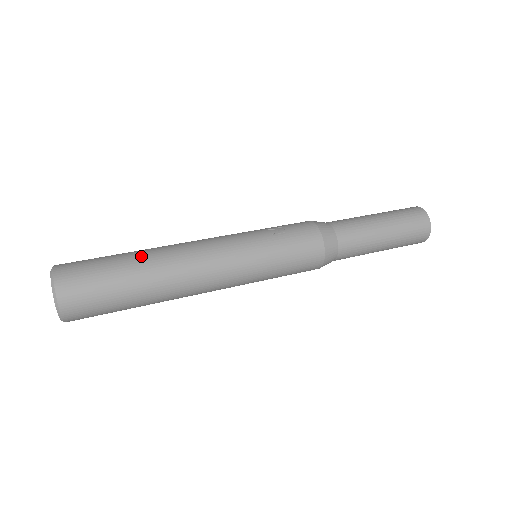
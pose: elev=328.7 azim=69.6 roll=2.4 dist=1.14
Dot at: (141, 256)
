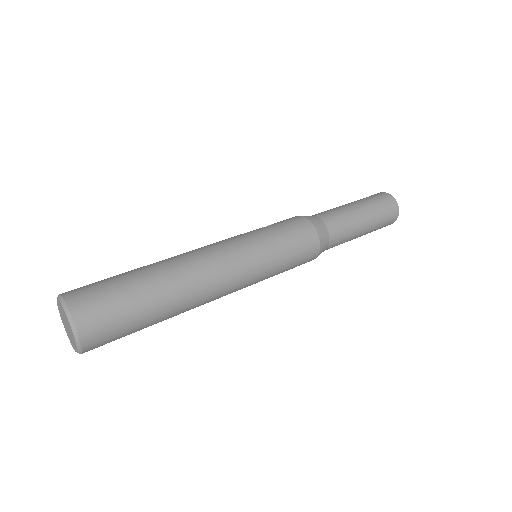
Dot at: (145, 266)
